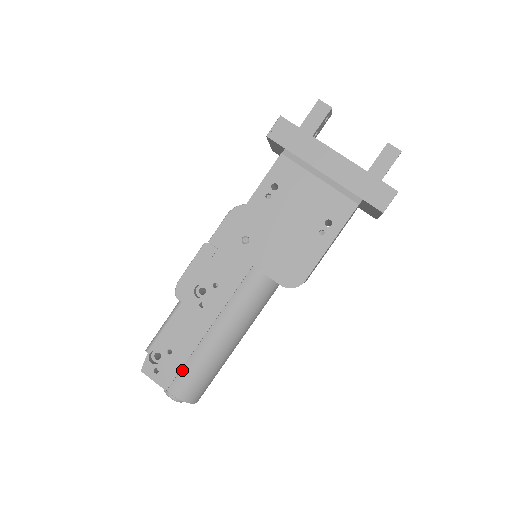
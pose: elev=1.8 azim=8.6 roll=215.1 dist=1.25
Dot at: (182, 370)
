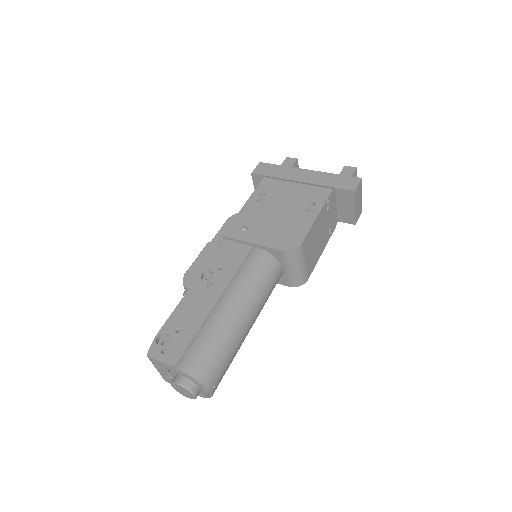
Dot at: (192, 344)
